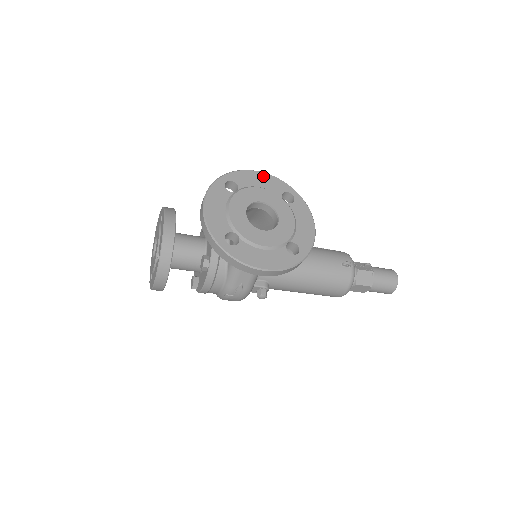
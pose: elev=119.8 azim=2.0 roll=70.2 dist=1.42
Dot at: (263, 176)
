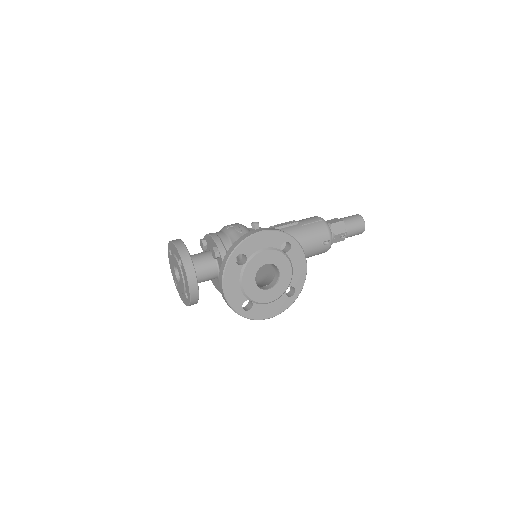
Dot at: (265, 235)
